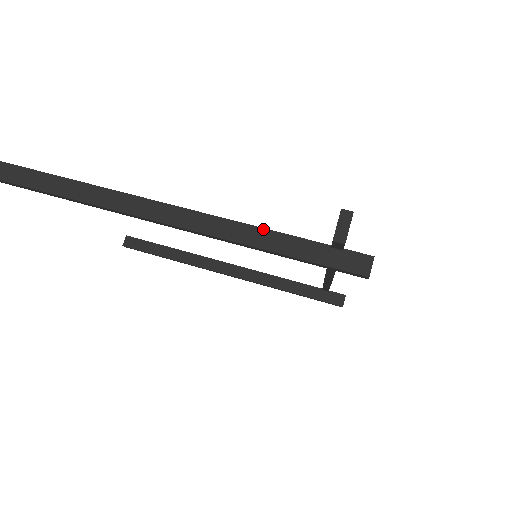
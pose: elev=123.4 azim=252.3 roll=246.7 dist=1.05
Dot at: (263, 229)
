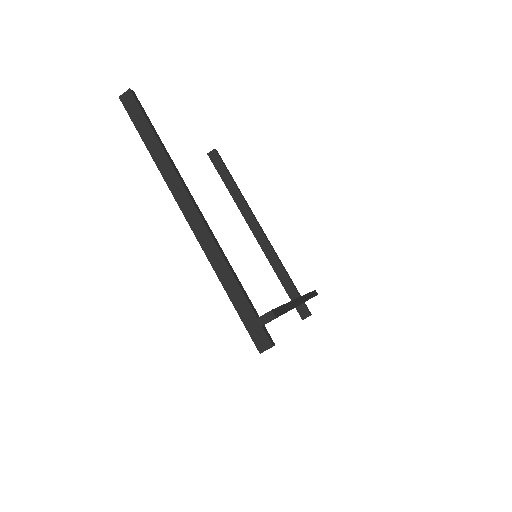
Dot at: (232, 274)
